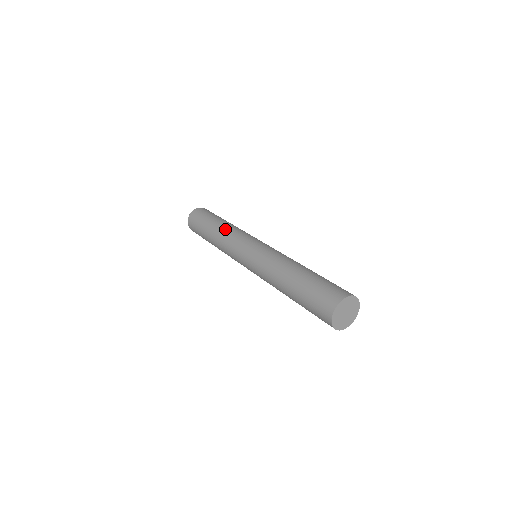
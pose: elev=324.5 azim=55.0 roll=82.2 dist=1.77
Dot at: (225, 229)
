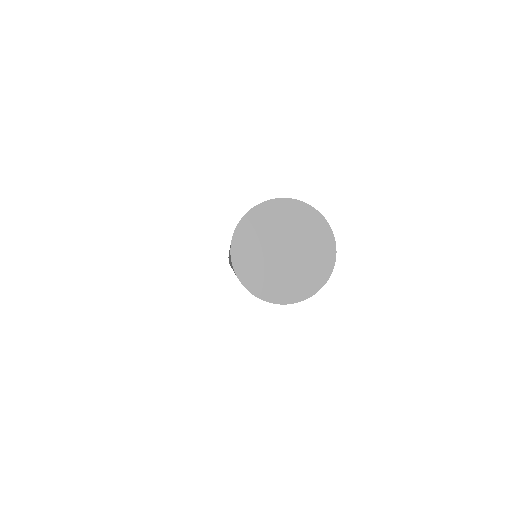
Dot at: occluded
